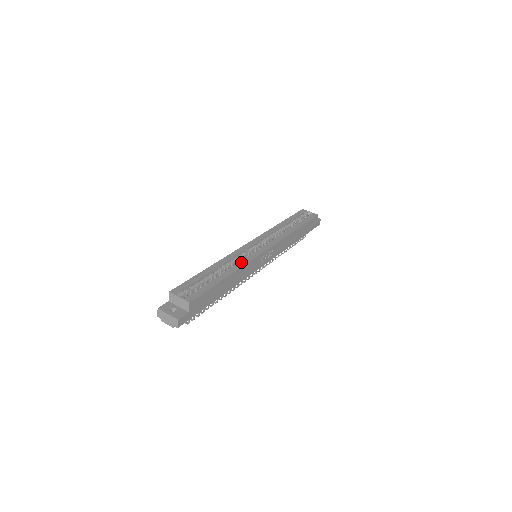
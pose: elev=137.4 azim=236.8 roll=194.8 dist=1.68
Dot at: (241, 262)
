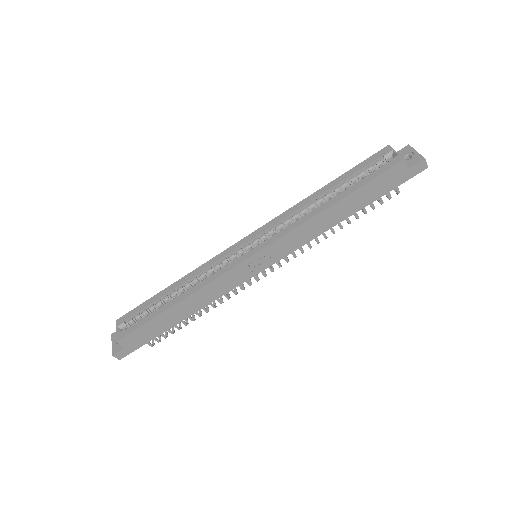
Dot at: (204, 280)
